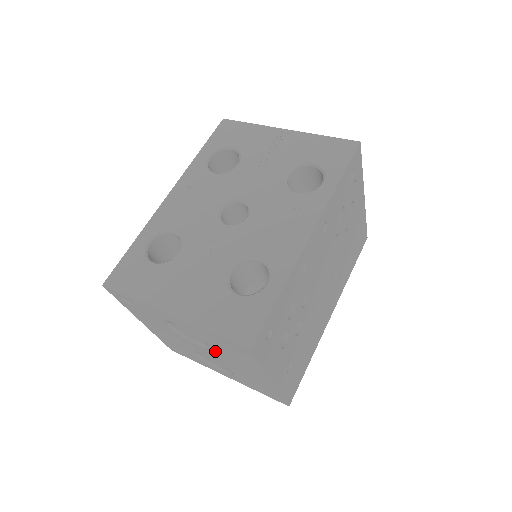
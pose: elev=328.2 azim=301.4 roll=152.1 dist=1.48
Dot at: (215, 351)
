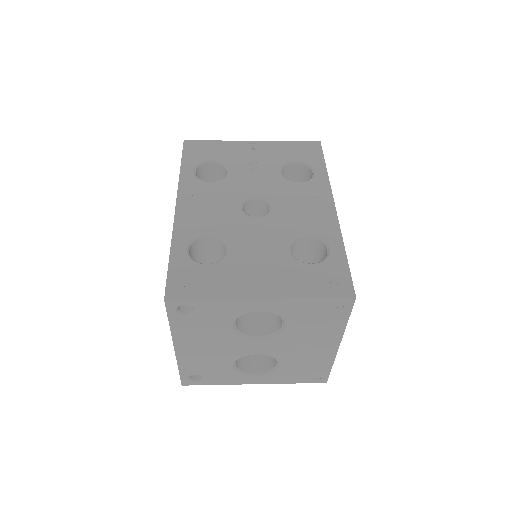
Dot at: (285, 335)
